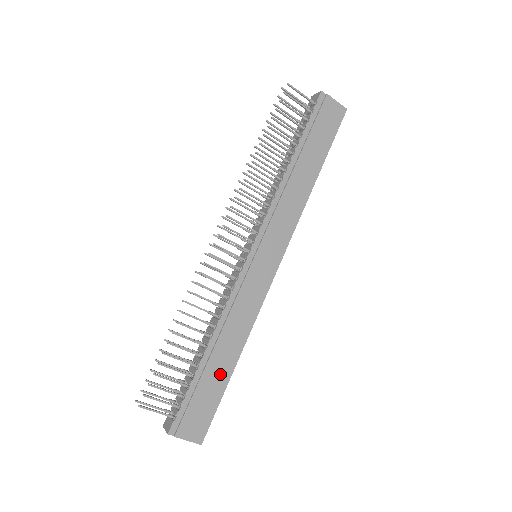
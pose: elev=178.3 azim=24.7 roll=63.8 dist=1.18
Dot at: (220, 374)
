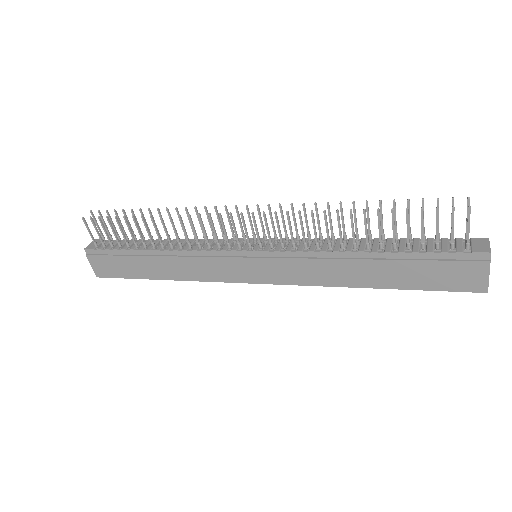
Dot at: (144, 270)
